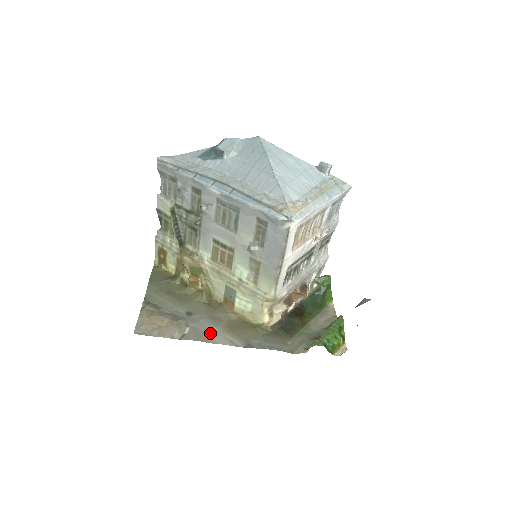
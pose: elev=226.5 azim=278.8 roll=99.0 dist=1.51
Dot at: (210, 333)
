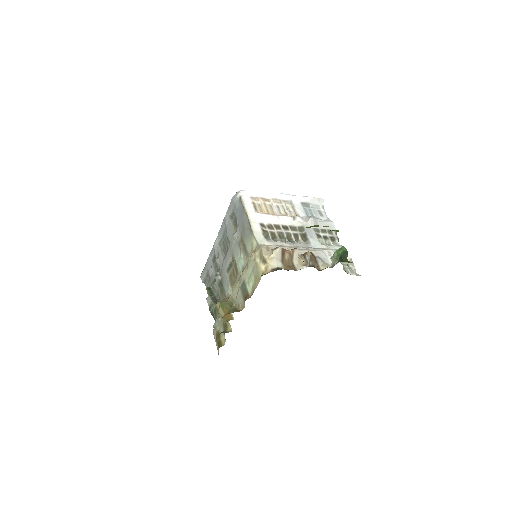
Dot at: occluded
